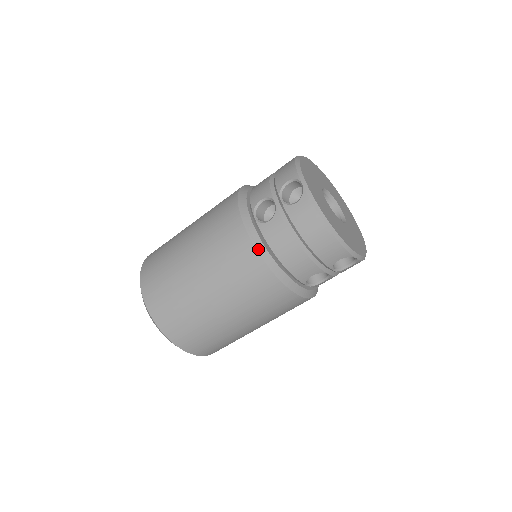
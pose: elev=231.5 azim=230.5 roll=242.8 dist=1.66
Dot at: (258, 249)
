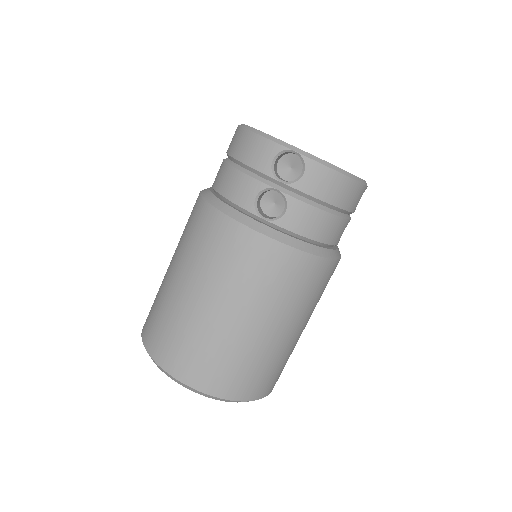
Dot at: (202, 194)
